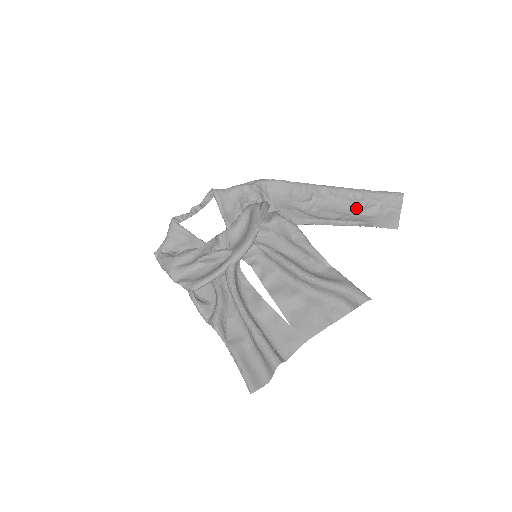
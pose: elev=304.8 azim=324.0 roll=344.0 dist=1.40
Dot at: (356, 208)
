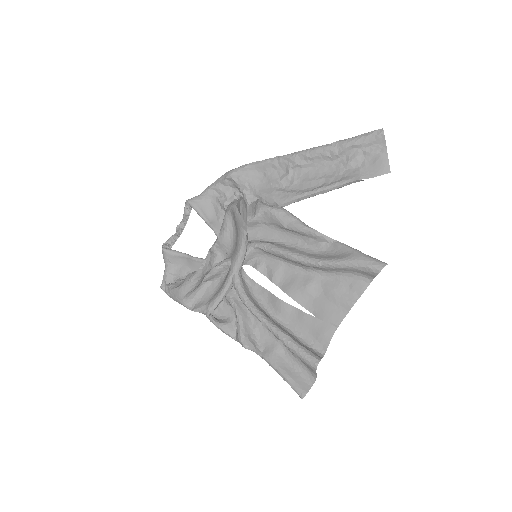
Dot at: (338, 165)
